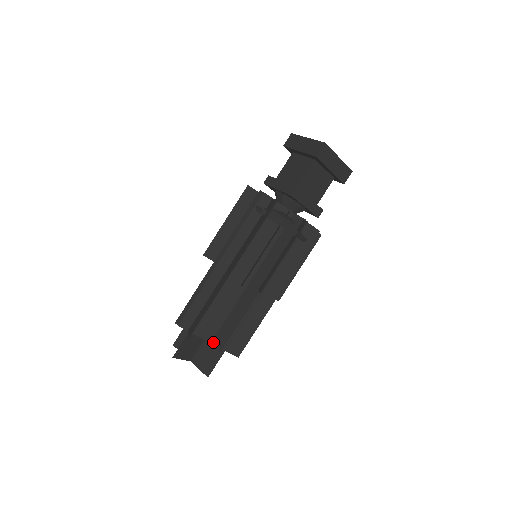
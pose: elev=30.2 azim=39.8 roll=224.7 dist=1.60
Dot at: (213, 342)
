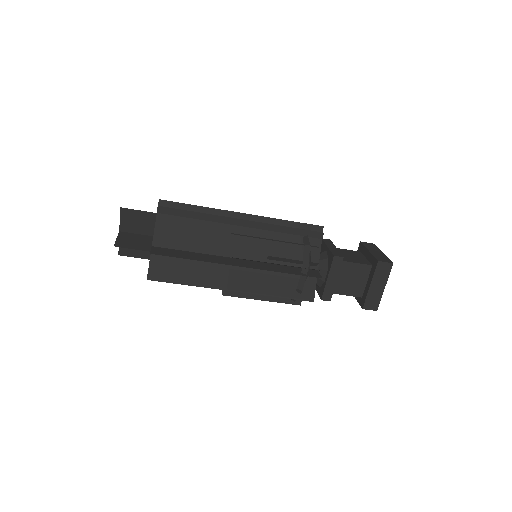
Dot at: occluded
